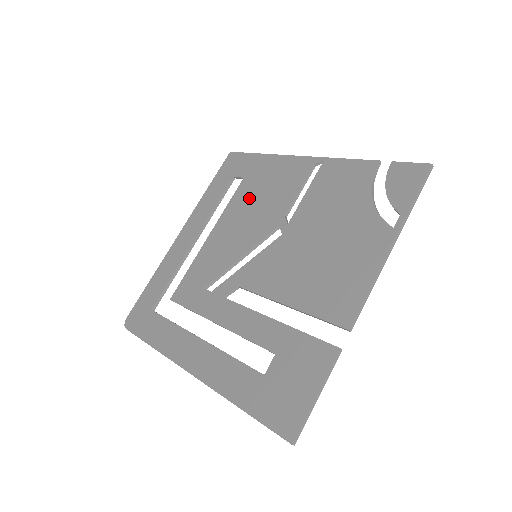
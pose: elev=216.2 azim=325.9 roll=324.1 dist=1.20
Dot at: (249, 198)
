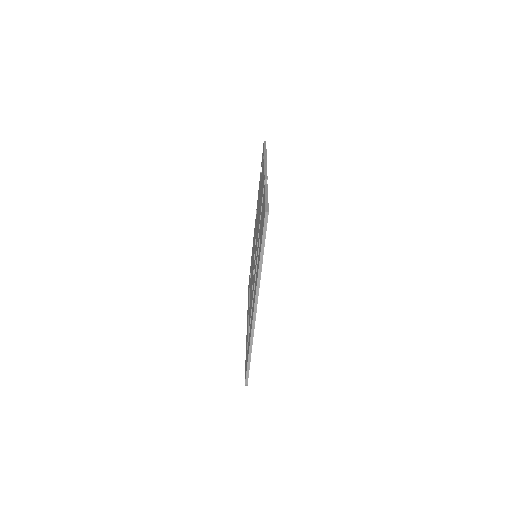
Dot at: occluded
